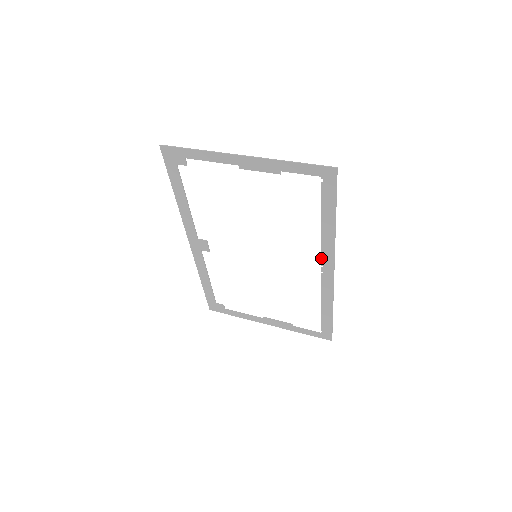
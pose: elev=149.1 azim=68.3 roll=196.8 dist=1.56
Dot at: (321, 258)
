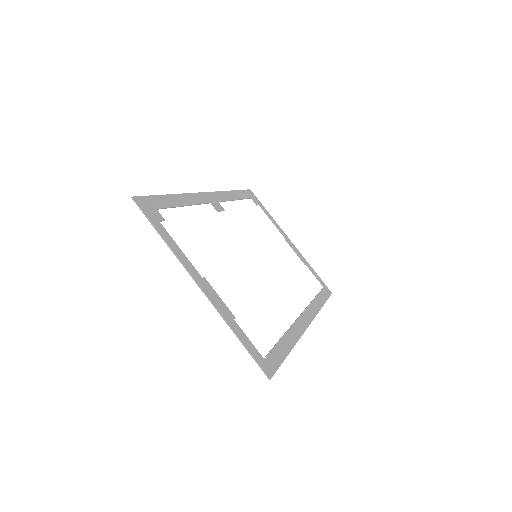
Dot at: (296, 319)
